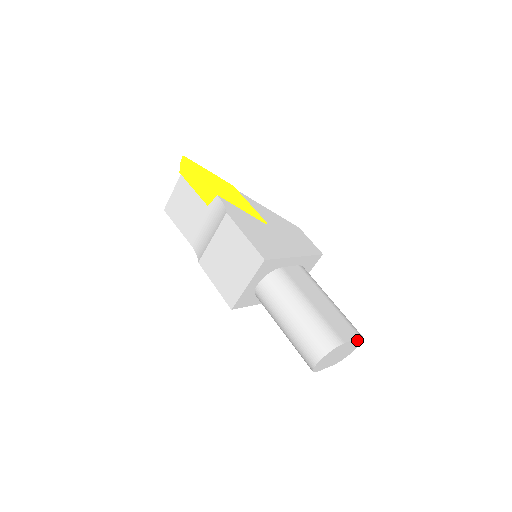
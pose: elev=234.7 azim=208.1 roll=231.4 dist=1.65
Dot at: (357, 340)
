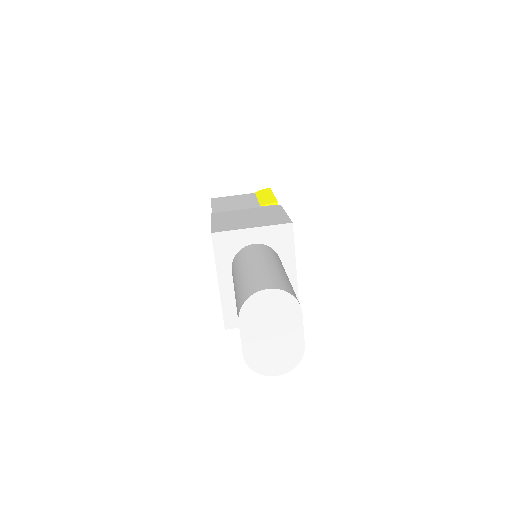
Dot at: (298, 349)
